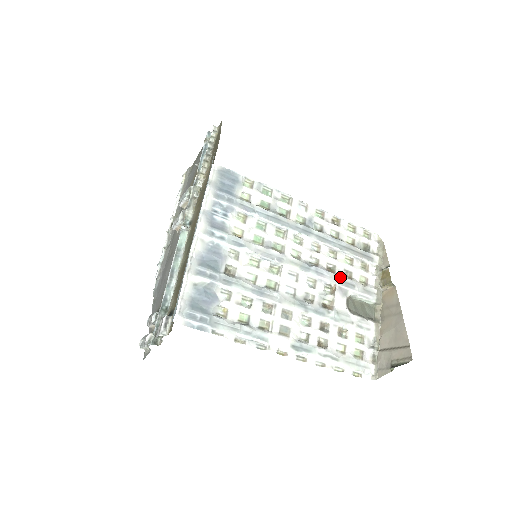
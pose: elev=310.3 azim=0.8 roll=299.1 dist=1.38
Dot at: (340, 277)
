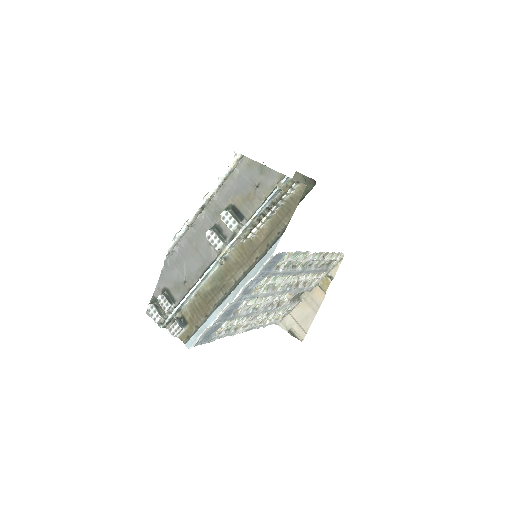
Dot at: (300, 288)
